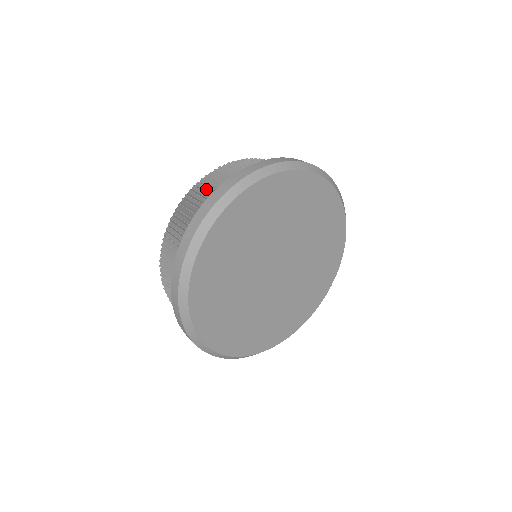
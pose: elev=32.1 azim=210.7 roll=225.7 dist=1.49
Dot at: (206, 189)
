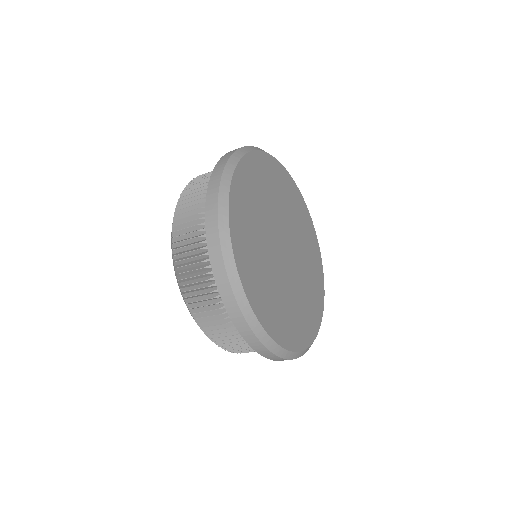
Dot at: occluded
